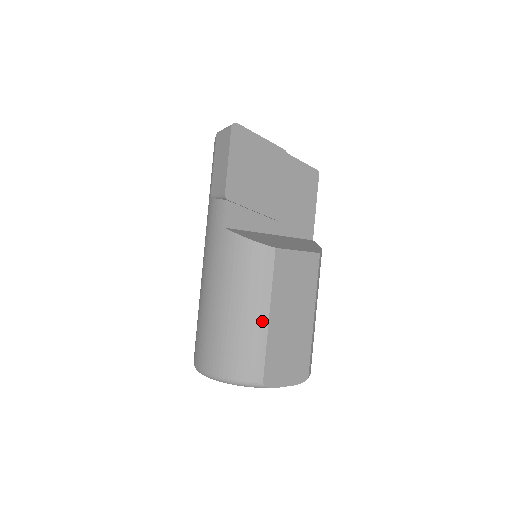
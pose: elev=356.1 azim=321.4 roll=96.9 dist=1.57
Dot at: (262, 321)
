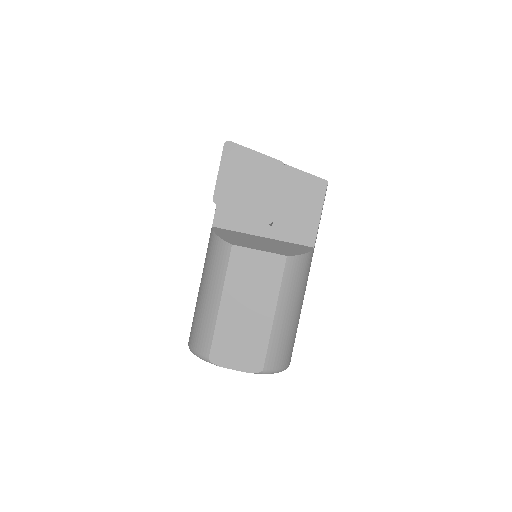
Dot at: (215, 305)
